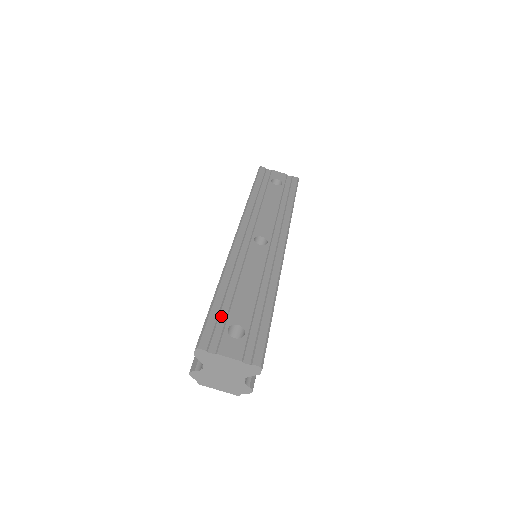
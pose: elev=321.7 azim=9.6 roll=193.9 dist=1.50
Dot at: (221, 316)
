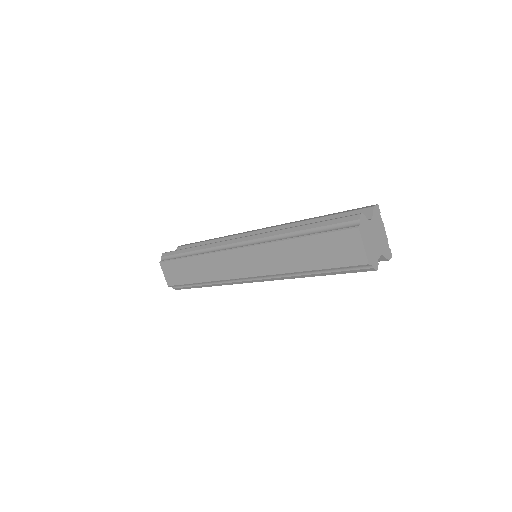
Dot at: occluded
